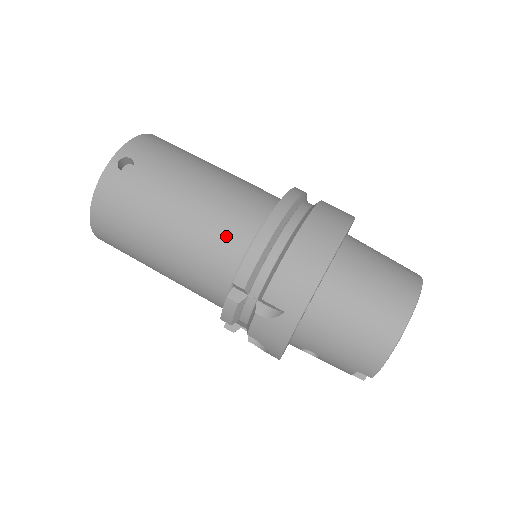
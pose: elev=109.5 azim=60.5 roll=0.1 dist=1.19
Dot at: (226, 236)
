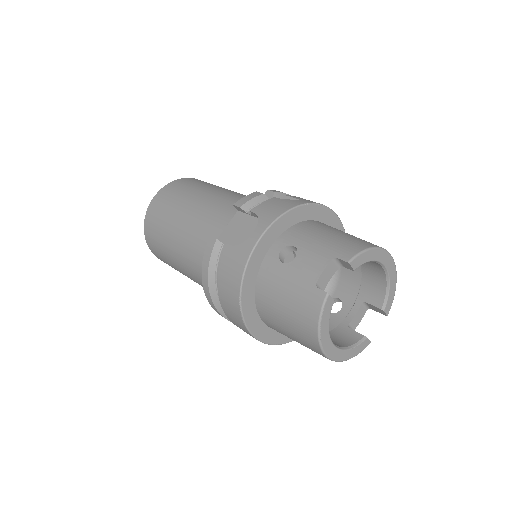
Dot at: occluded
